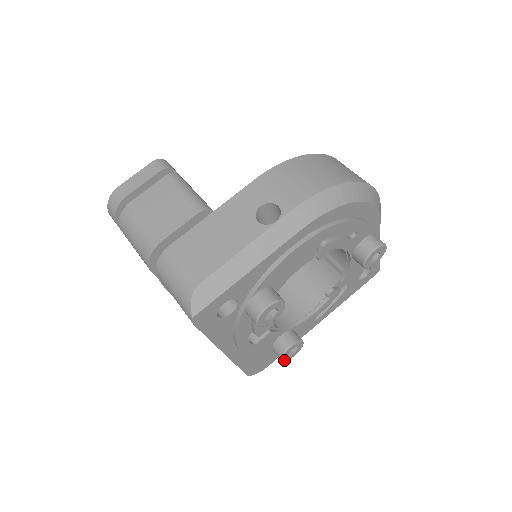
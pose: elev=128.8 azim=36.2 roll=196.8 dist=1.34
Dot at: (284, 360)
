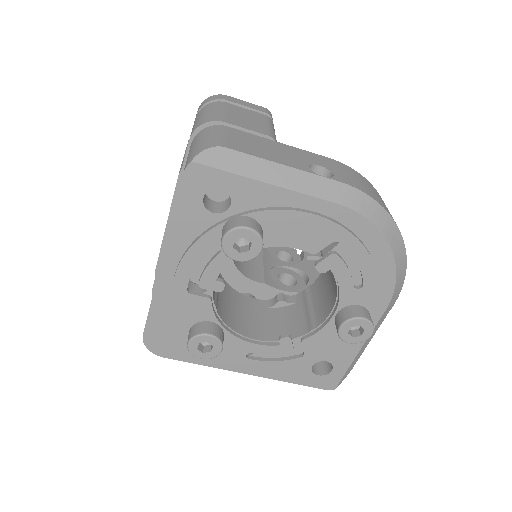
Dot at: (190, 347)
